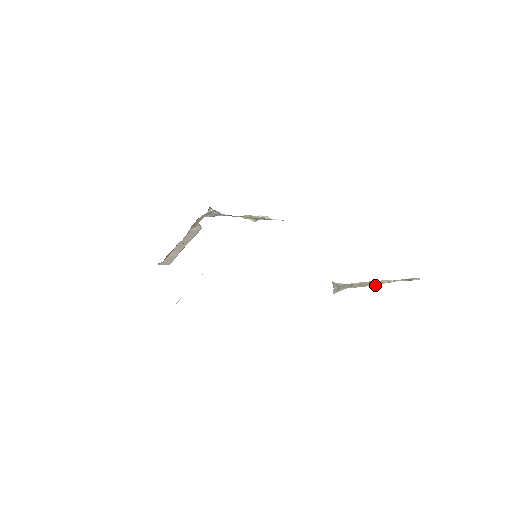
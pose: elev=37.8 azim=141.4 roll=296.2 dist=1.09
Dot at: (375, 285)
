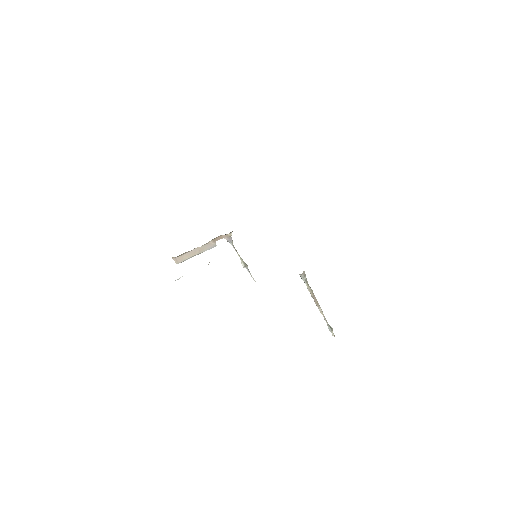
Dot at: (317, 303)
